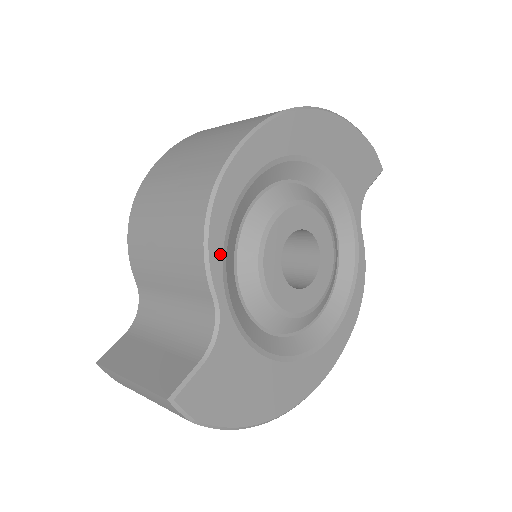
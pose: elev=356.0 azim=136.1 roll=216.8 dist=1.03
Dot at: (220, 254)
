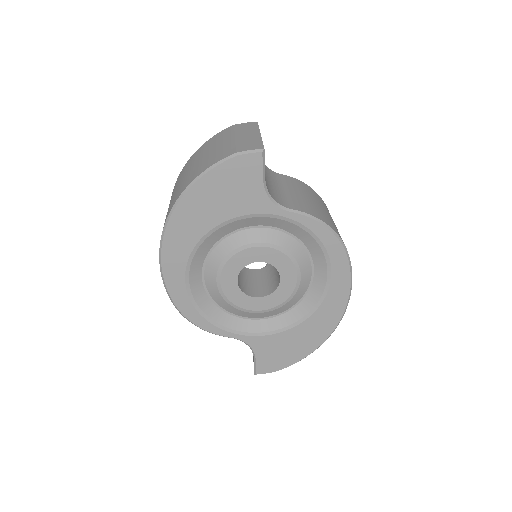
Dot at: (213, 326)
